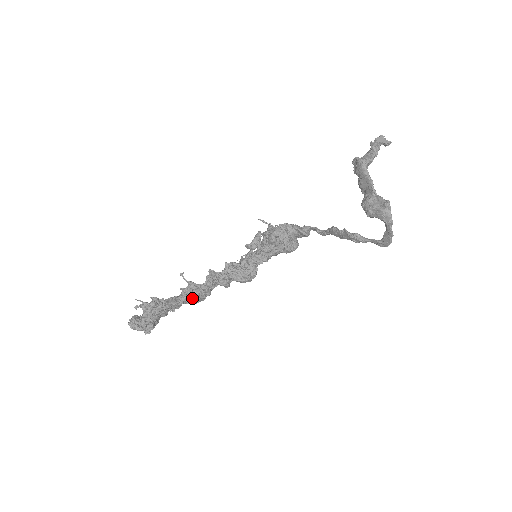
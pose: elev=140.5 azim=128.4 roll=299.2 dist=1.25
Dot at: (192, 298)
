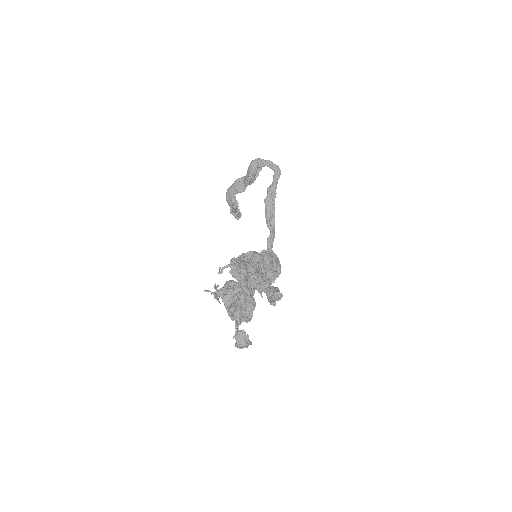
Dot at: (248, 268)
